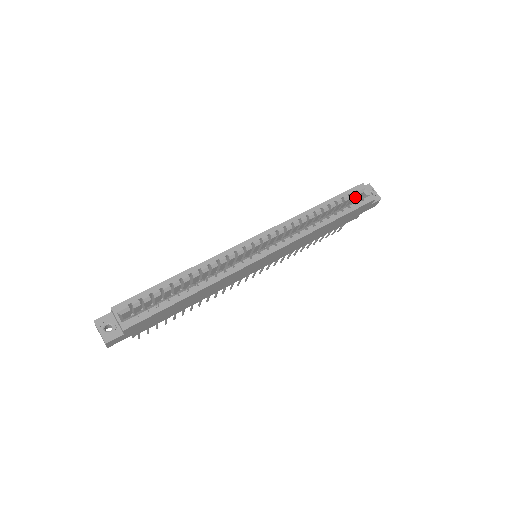
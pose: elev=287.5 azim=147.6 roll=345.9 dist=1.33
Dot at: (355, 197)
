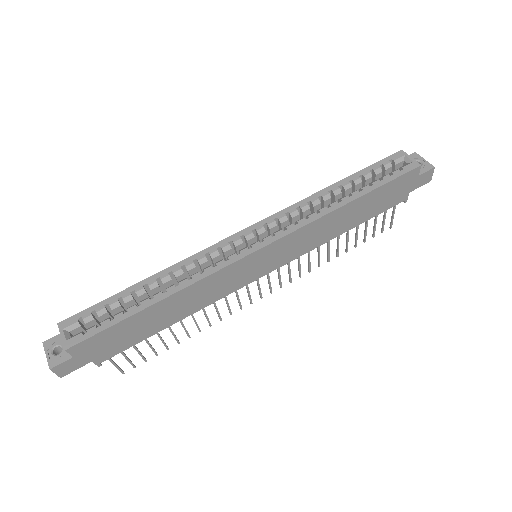
Dot at: (393, 169)
